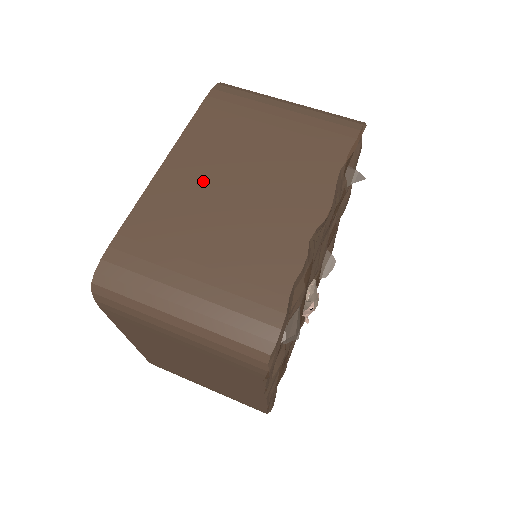
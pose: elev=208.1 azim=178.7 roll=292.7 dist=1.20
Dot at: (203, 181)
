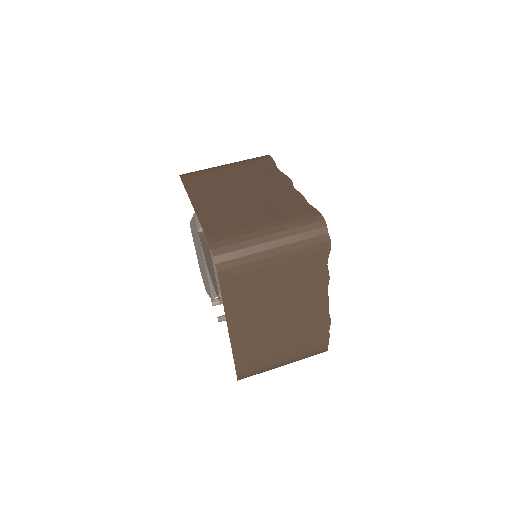
Dot at: (221, 199)
